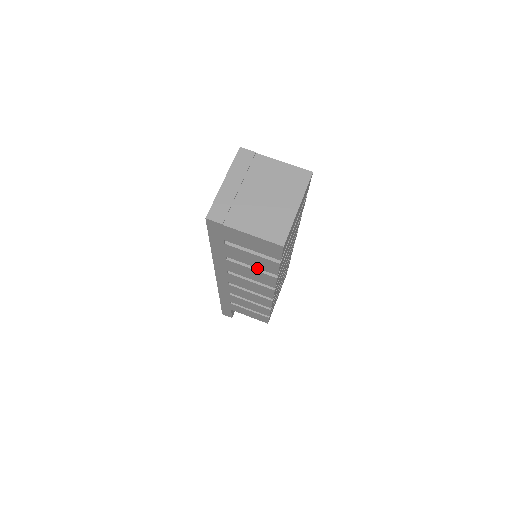
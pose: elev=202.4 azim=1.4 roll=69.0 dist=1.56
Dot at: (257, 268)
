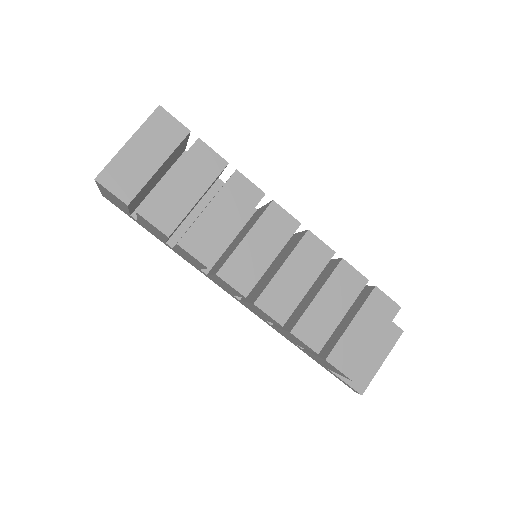
Dot at: occluded
